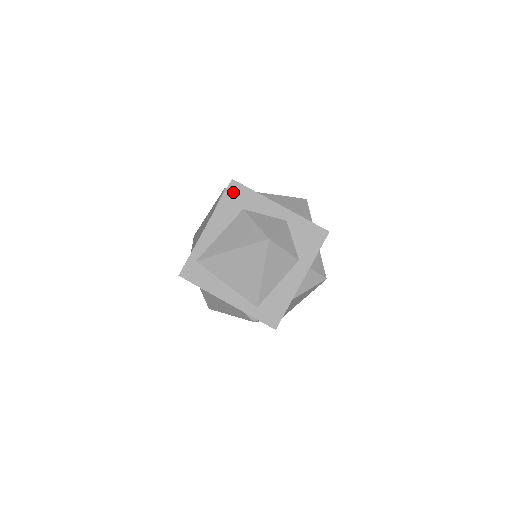
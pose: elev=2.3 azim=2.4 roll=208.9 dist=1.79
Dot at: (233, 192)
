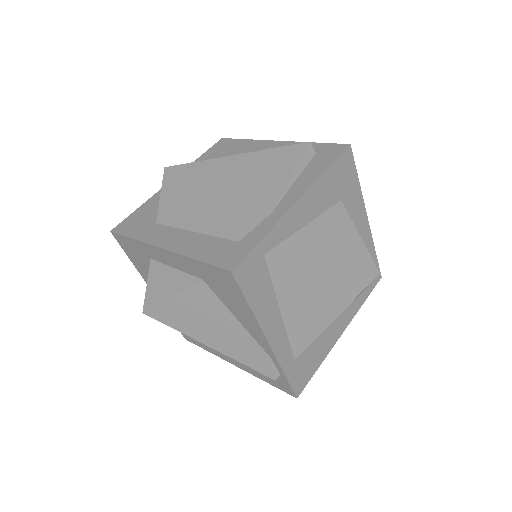
Dot at: (344, 166)
